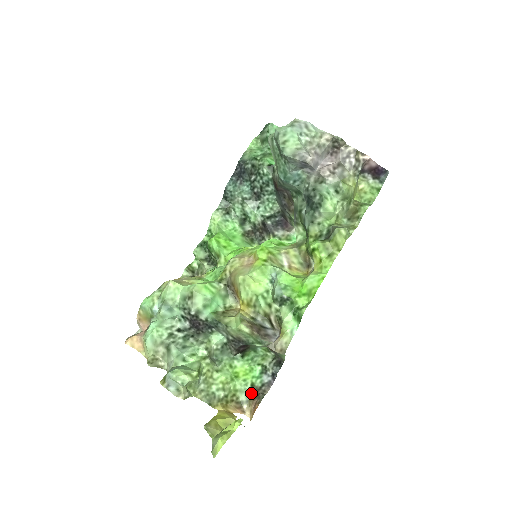
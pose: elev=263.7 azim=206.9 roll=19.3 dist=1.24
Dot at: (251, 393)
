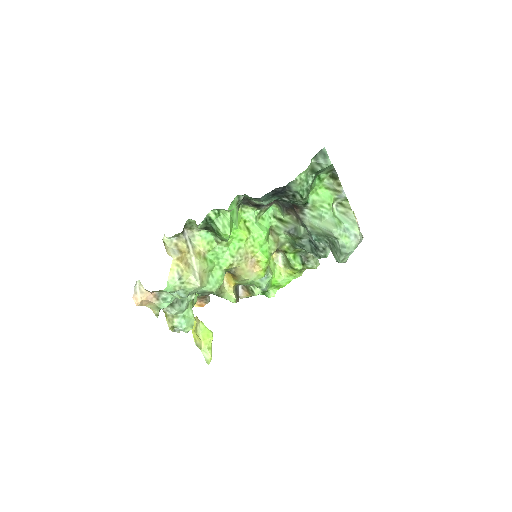
Dot at: (200, 296)
